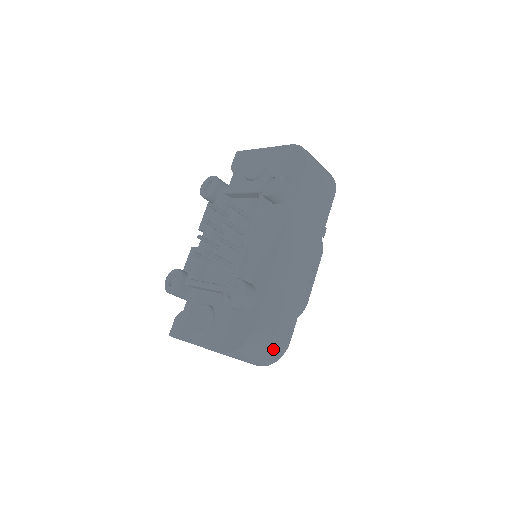
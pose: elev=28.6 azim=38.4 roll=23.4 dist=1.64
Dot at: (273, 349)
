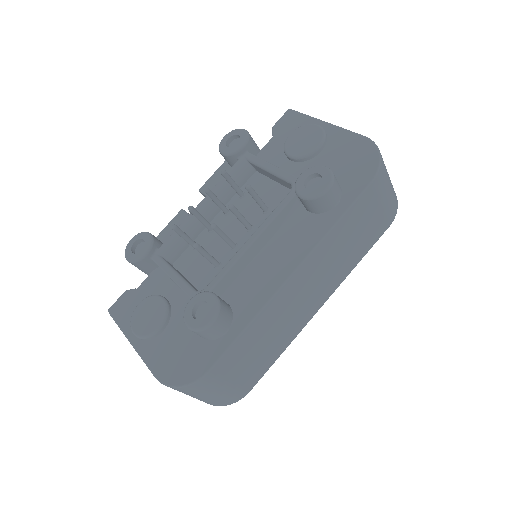
Dot at: (224, 395)
